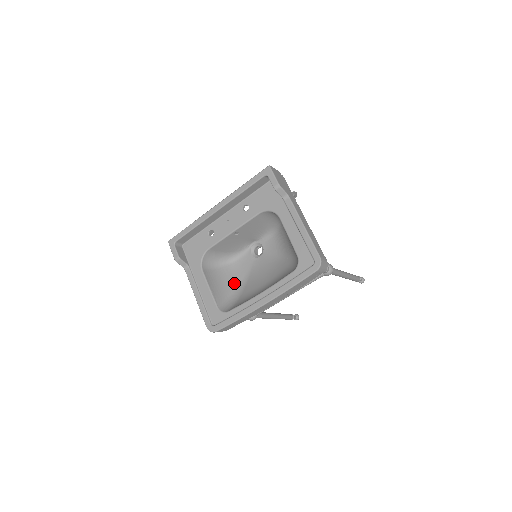
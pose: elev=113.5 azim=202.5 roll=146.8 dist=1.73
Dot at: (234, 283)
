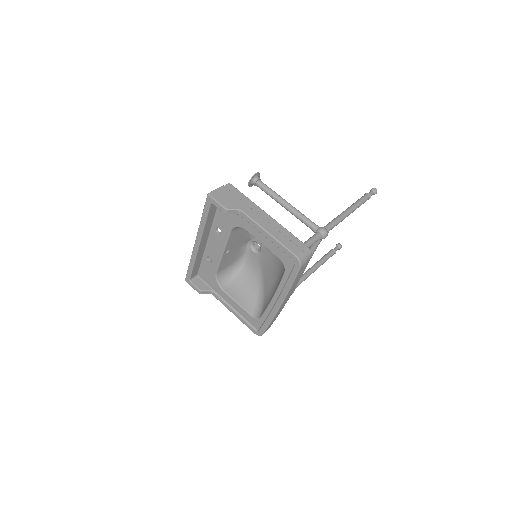
Dot at: (255, 284)
